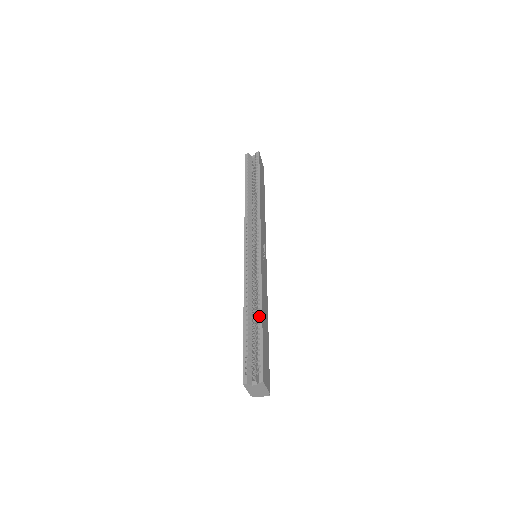
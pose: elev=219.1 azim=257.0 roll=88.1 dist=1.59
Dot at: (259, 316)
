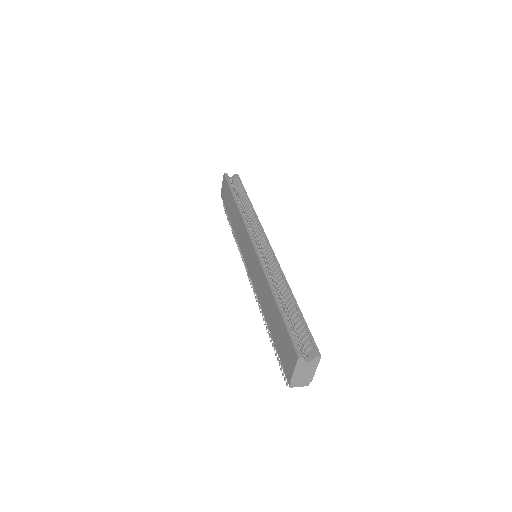
Dot at: (292, 298)
